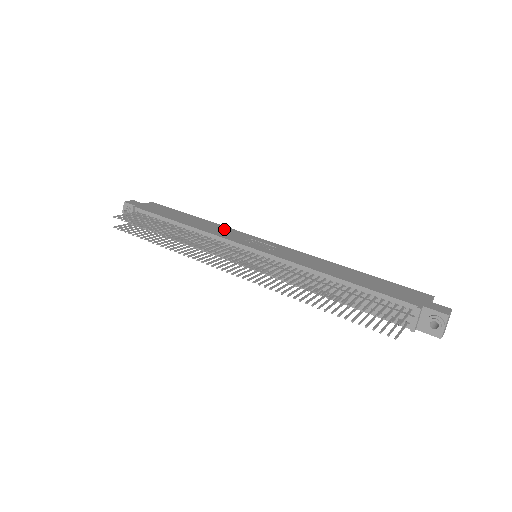
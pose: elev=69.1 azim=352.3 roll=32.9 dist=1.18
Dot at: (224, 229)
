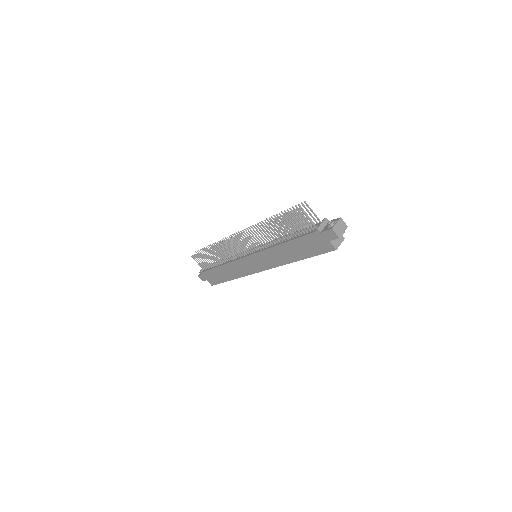
Dot at: occluded
